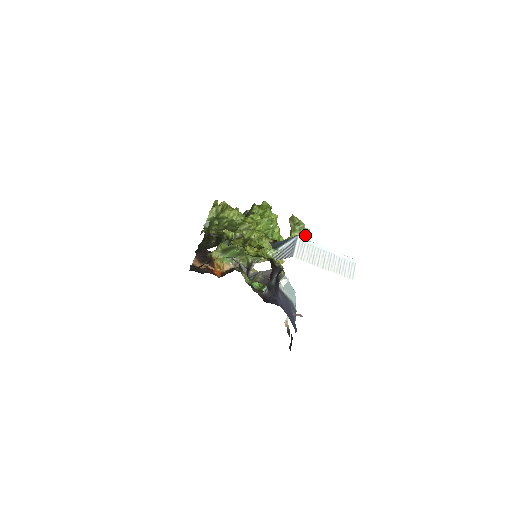
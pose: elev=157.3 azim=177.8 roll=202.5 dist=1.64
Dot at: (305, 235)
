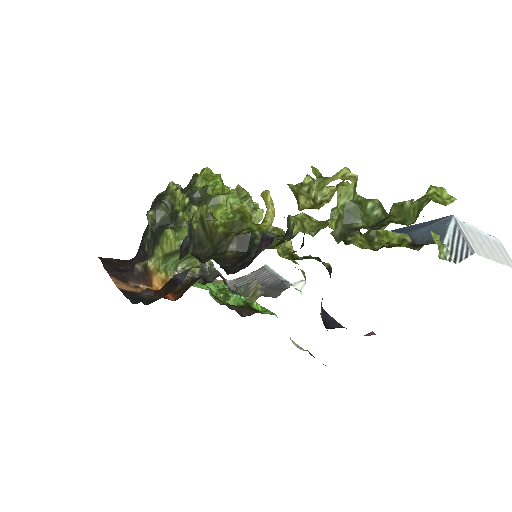
Dot at: (258, 212)
